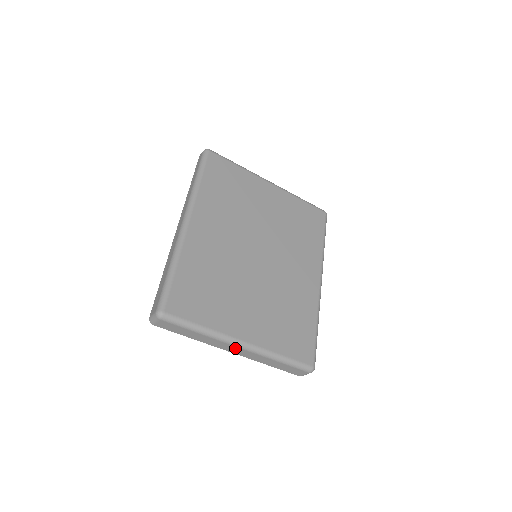
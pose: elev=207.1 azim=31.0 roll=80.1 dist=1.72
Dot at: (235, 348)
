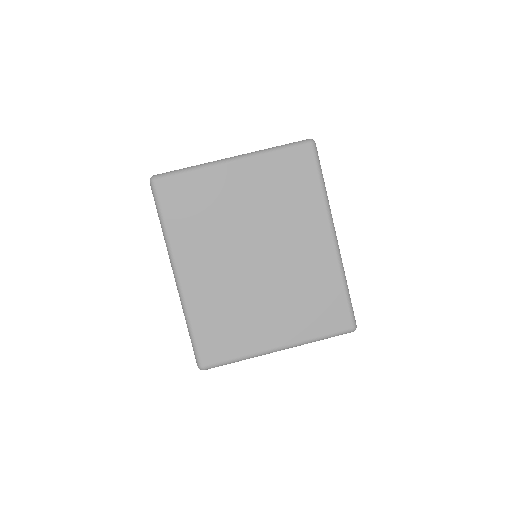
Dot at: occluded
